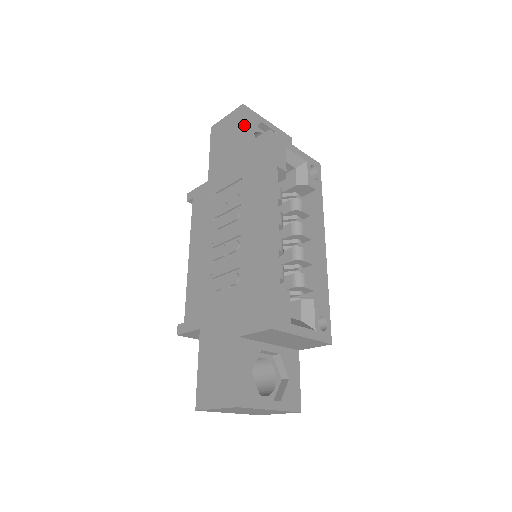
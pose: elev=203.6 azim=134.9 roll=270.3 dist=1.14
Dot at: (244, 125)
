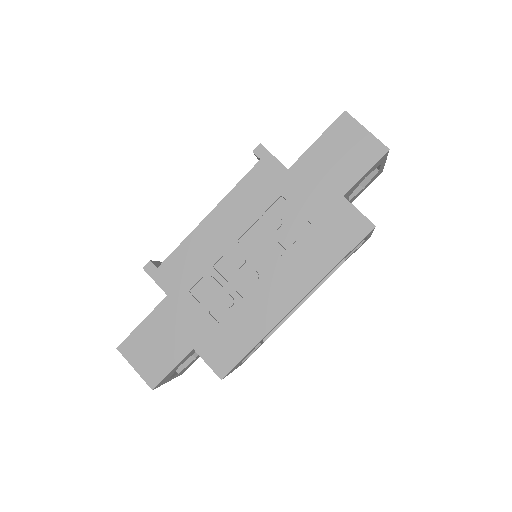
Dot at: (367, 172)
